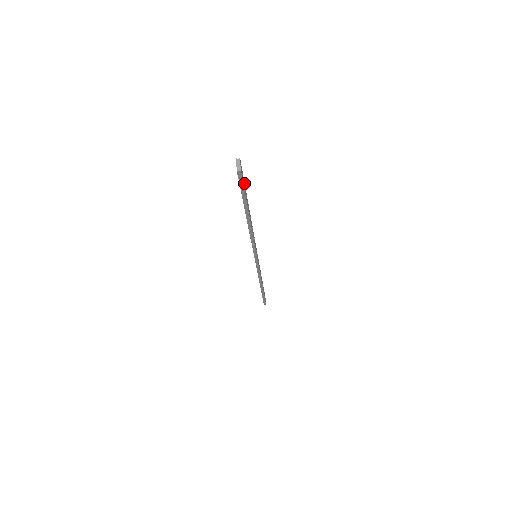
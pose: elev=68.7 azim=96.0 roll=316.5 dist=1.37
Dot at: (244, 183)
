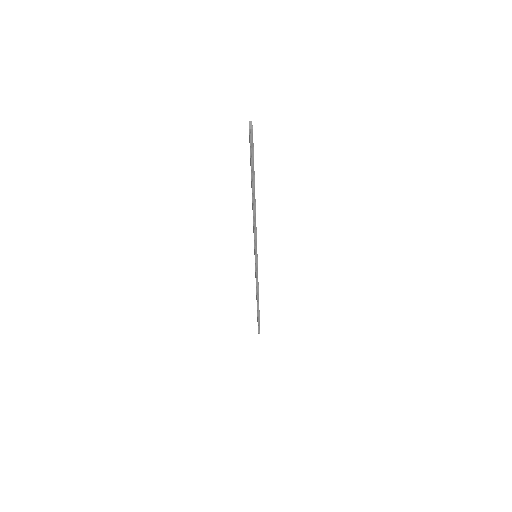
Dot at: occluded
